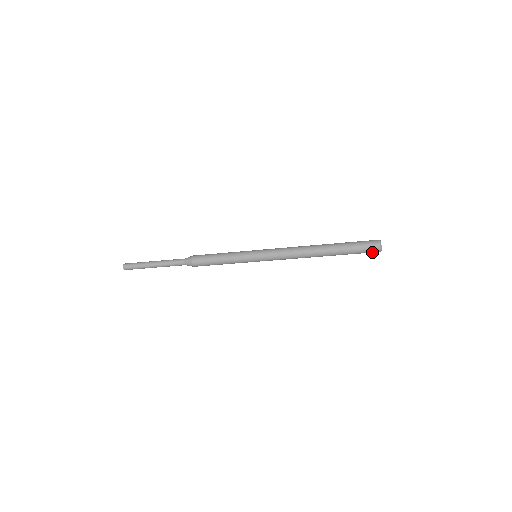
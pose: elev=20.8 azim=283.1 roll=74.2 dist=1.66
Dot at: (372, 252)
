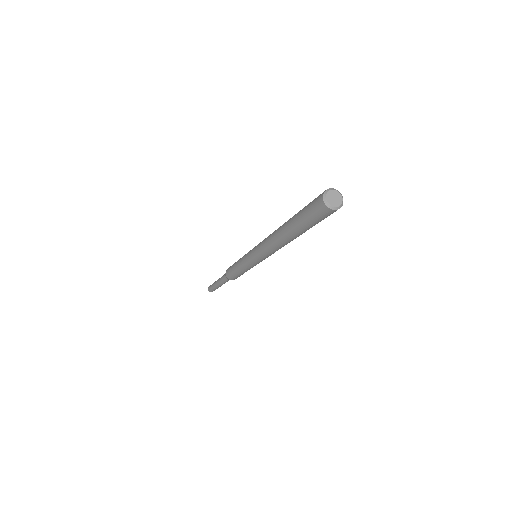
Dot at: (327, 214)
